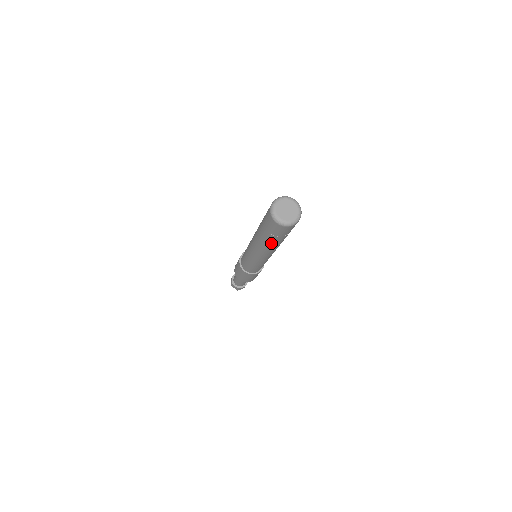
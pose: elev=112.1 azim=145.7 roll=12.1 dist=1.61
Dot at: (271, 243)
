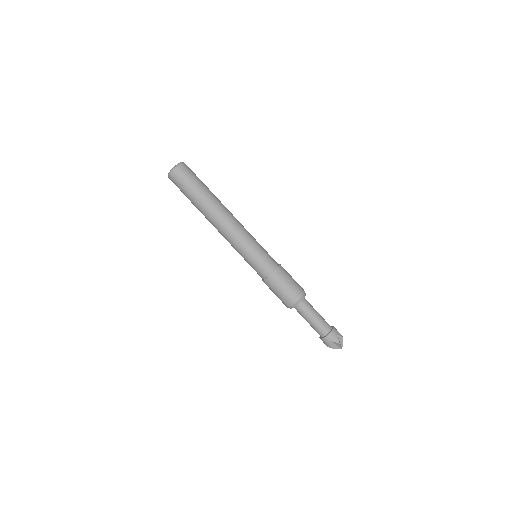
Dot at: (204, 198)
